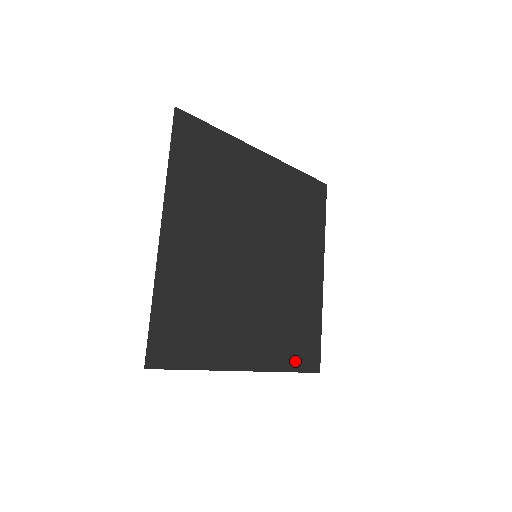
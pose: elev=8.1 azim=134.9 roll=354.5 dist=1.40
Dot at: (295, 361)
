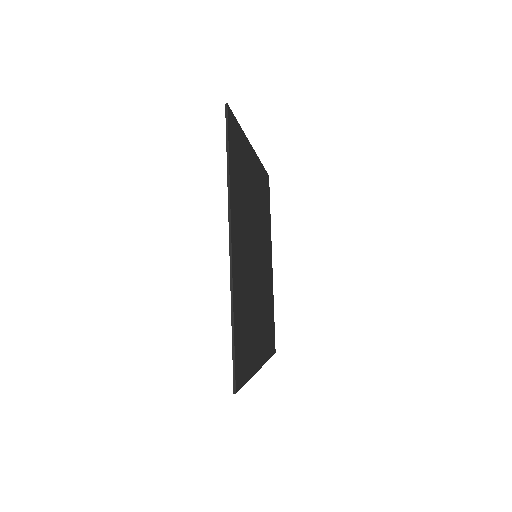
Dot at: (270, 348)
